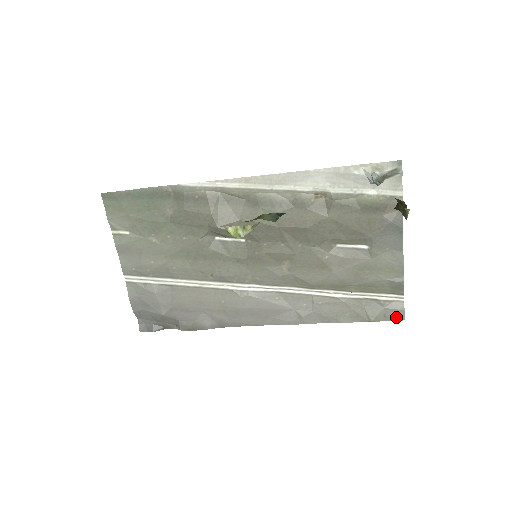
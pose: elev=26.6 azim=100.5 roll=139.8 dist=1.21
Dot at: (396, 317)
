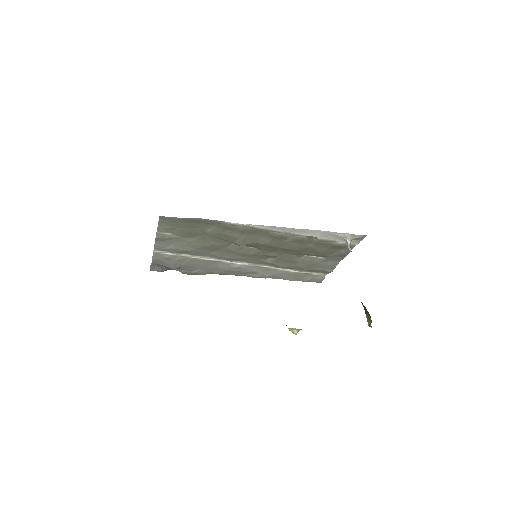
Dot at: (318, 281)
